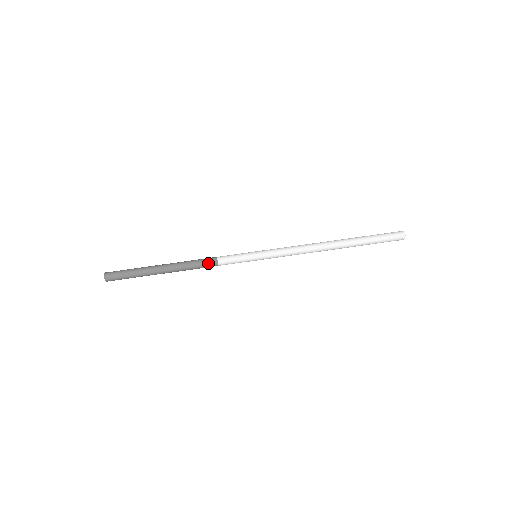
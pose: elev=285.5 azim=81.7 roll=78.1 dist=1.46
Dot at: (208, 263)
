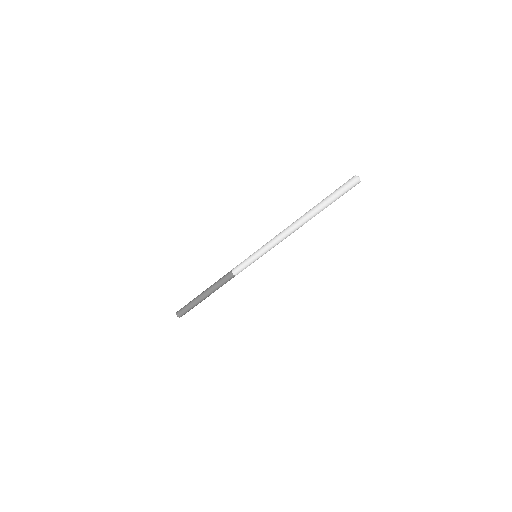
Dot at: occluded
